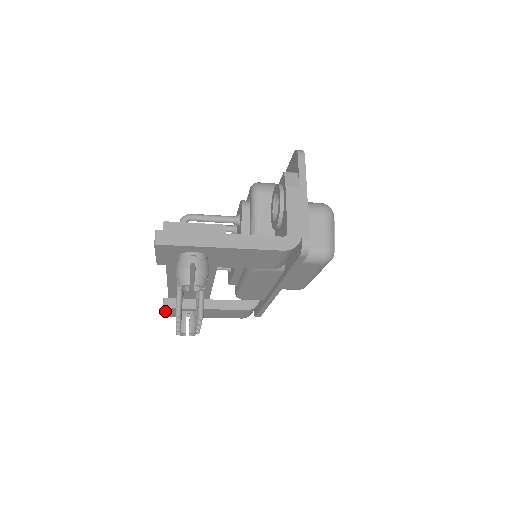
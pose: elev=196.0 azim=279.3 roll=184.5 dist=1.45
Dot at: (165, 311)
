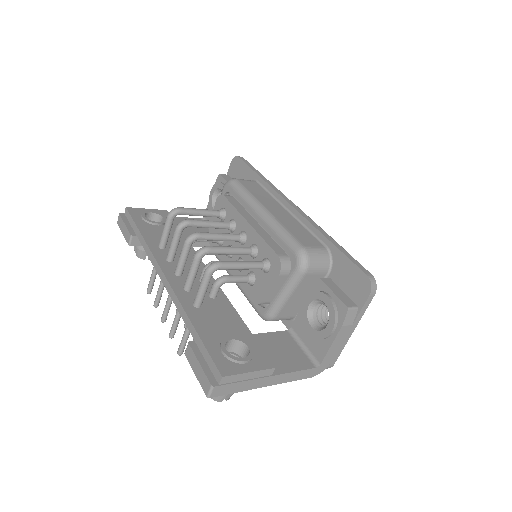
Dot at: occluded
